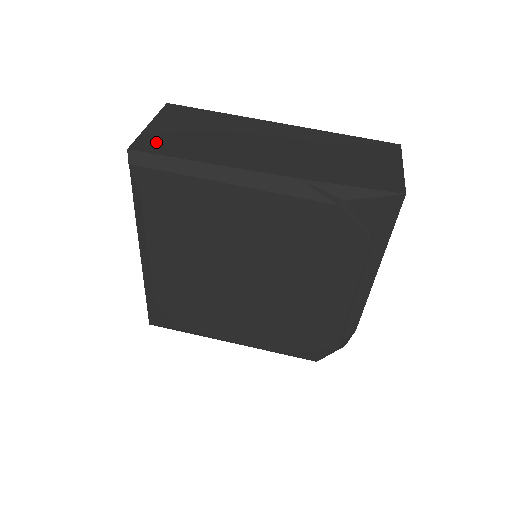
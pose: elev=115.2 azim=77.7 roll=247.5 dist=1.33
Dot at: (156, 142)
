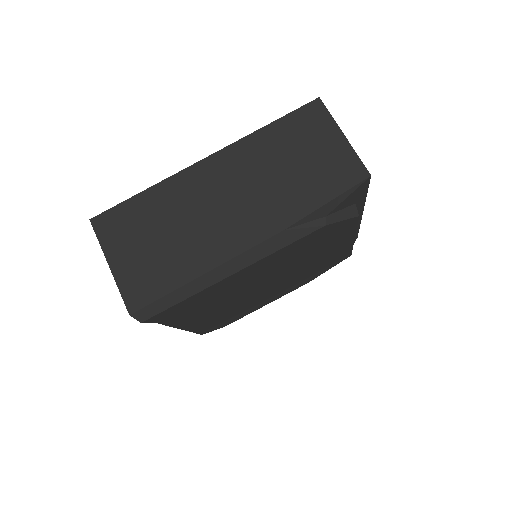
Dot at: (140, 285)
